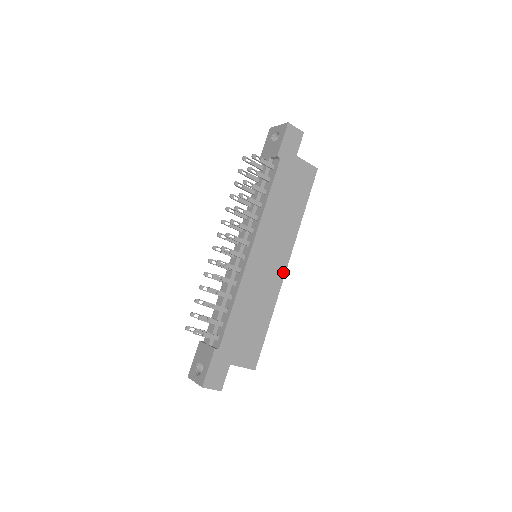
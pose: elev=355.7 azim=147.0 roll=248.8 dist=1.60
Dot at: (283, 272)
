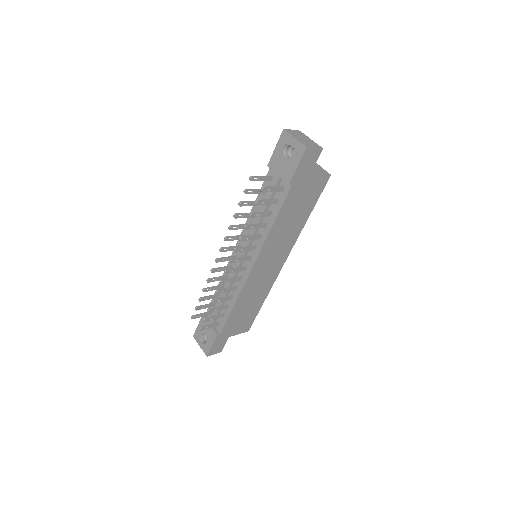
Dot at: (280, 268)
